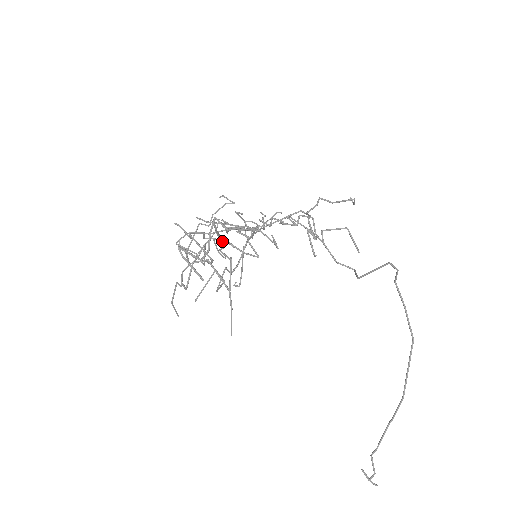
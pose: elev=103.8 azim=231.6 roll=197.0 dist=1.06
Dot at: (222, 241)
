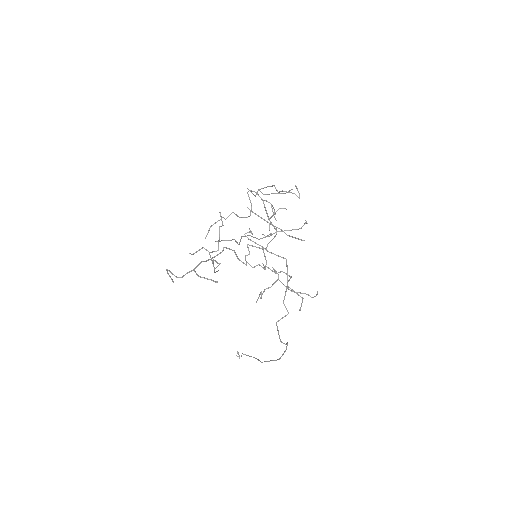
Dot at: (212, 261)
